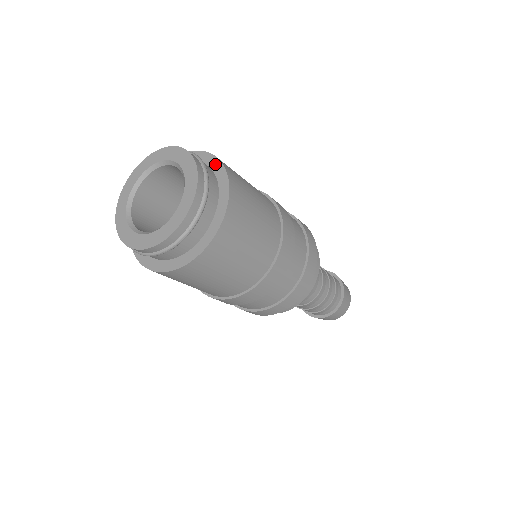
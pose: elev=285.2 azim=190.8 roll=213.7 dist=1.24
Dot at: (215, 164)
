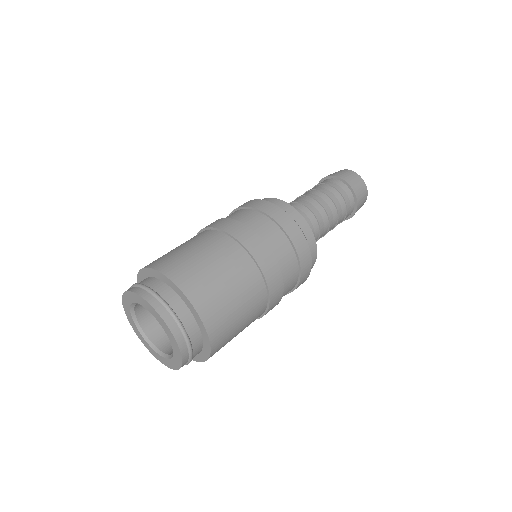
Dot at: (179, 292)
